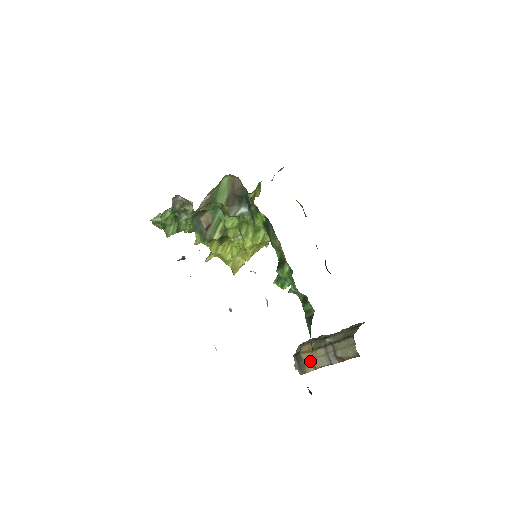
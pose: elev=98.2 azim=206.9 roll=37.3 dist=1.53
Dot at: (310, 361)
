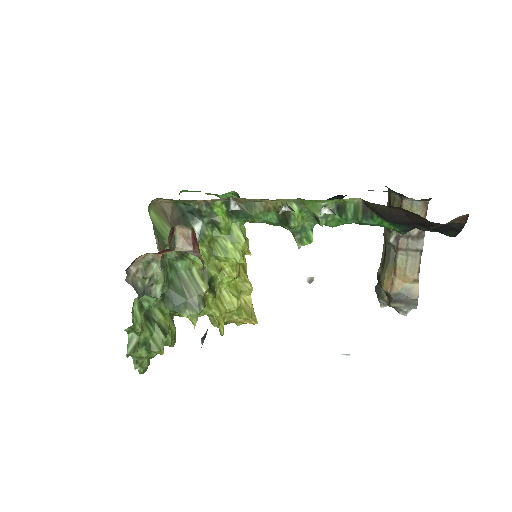
Dot at: (406, 283)
